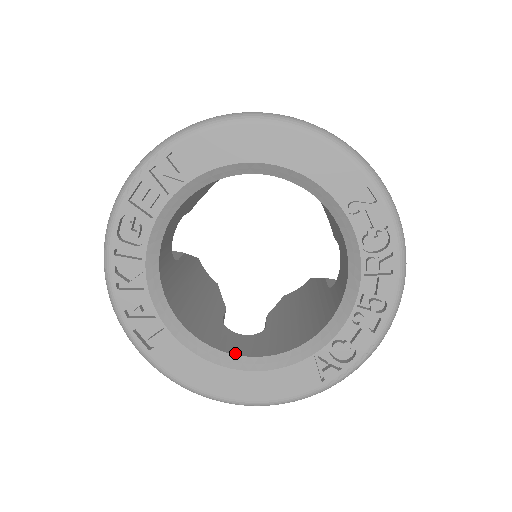
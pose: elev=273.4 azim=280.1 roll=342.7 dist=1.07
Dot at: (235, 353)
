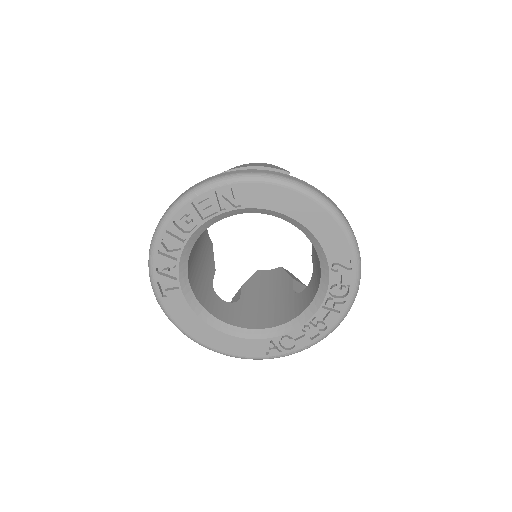
Dot at: (218, 317)
